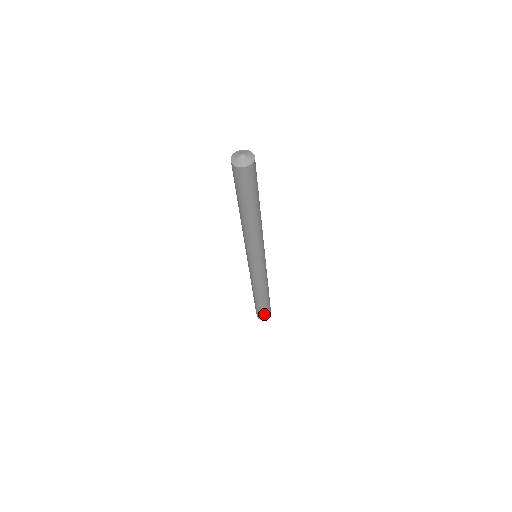
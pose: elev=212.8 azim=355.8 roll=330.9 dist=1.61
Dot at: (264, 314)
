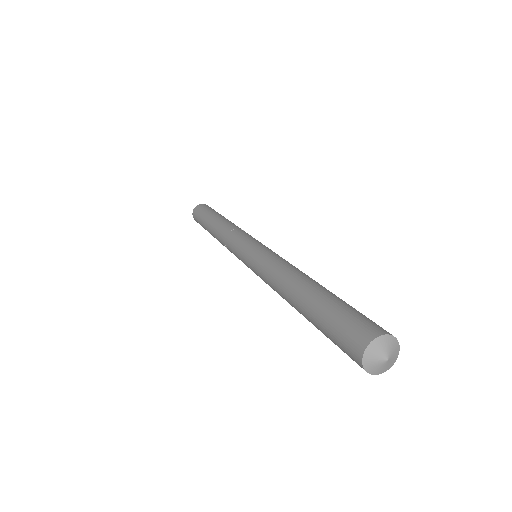
Dot at: occluded
